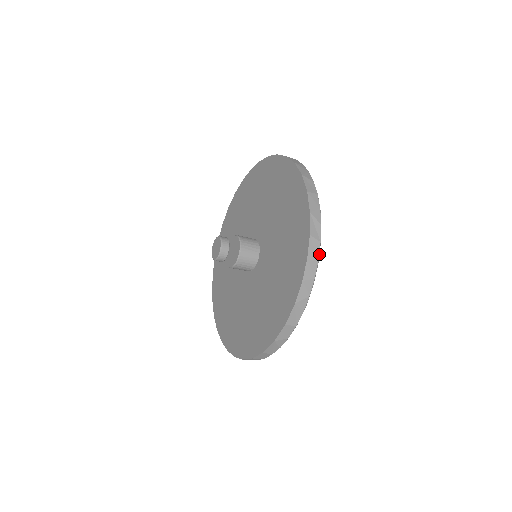
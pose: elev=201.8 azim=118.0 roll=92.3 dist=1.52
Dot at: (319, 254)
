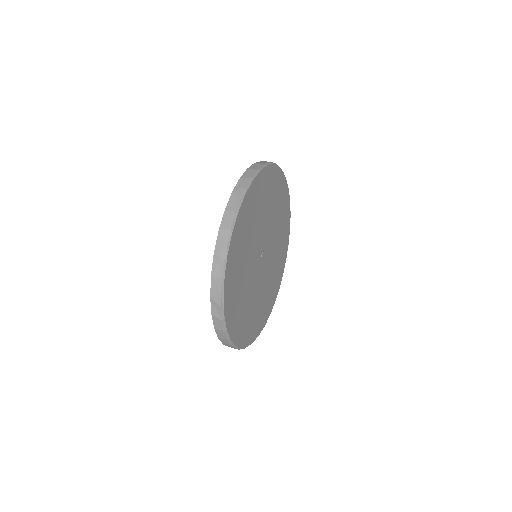
Dot at: (225, 326)
